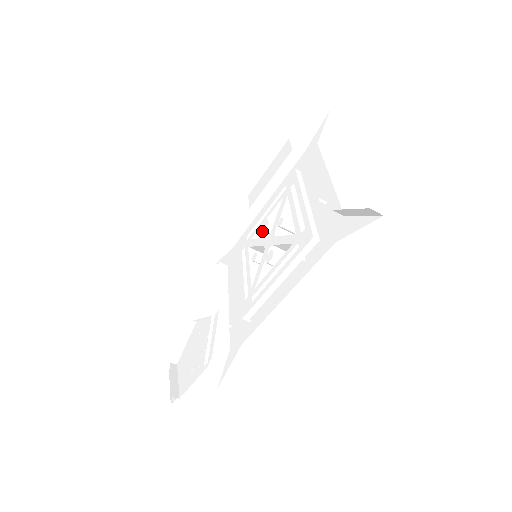
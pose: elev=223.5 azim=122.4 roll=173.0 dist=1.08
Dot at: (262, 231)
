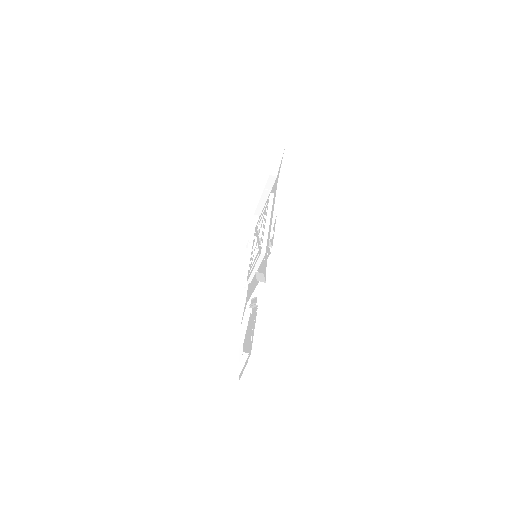
Dot at: occluded
